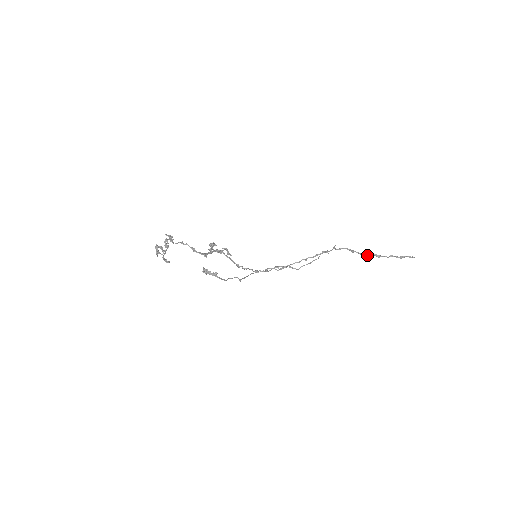
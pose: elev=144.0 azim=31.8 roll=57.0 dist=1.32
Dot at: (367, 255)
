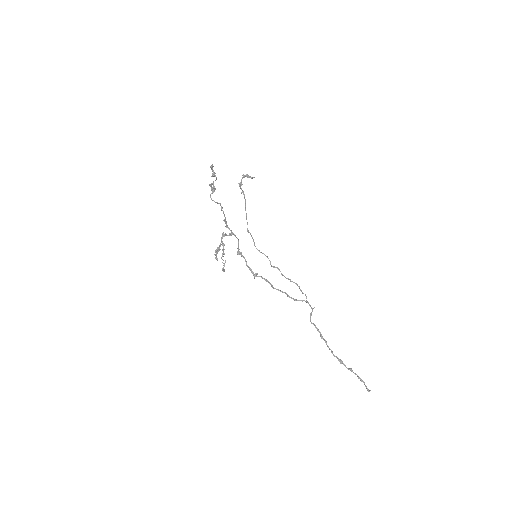
Dot at: (332, 351)
